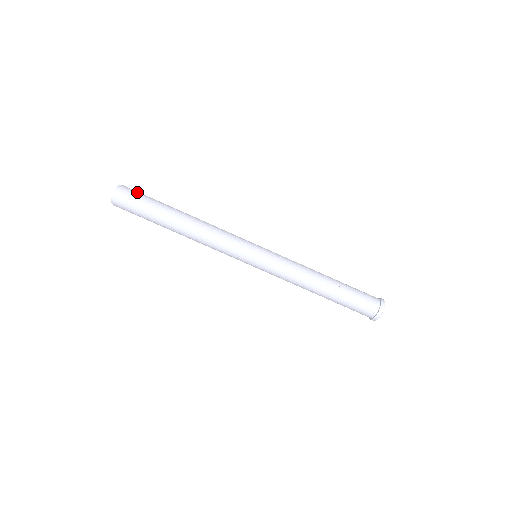
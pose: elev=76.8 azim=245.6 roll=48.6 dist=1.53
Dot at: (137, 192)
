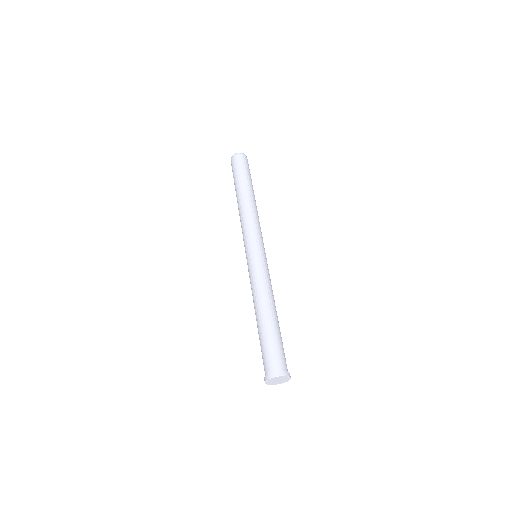
Dot at: occluded
